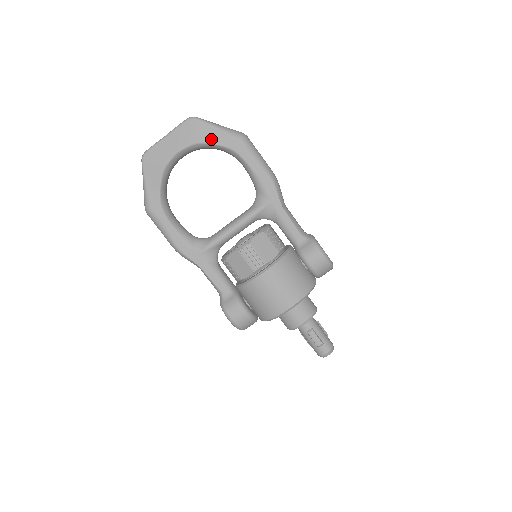
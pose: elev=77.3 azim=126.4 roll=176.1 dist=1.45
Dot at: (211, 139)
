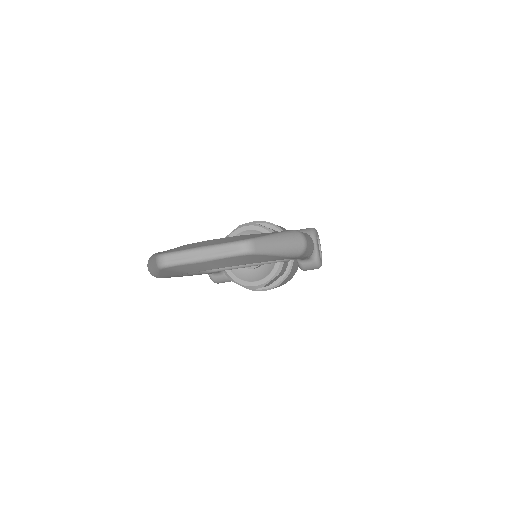
Dot at: (264, 261)
